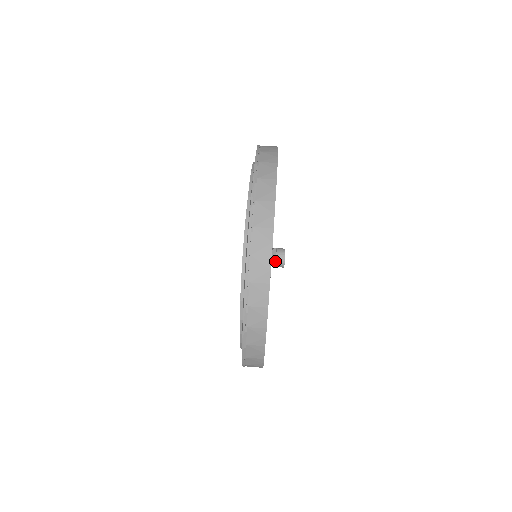
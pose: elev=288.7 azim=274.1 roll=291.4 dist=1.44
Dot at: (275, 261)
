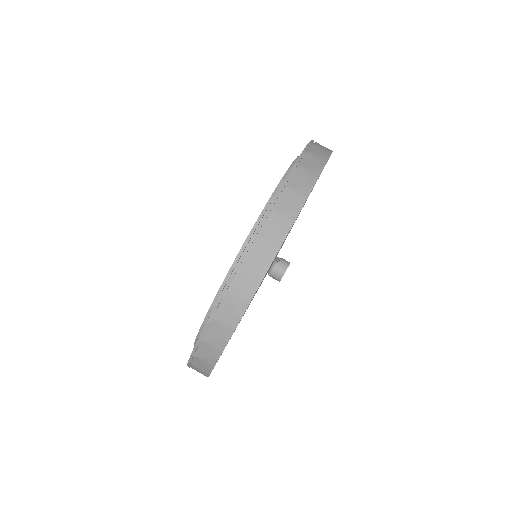
Dot at: (276, 266)
